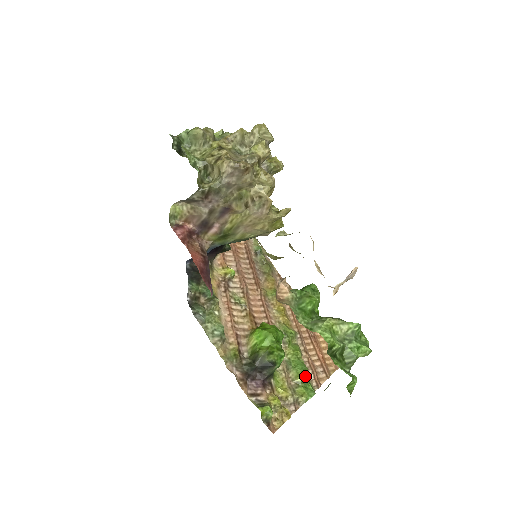
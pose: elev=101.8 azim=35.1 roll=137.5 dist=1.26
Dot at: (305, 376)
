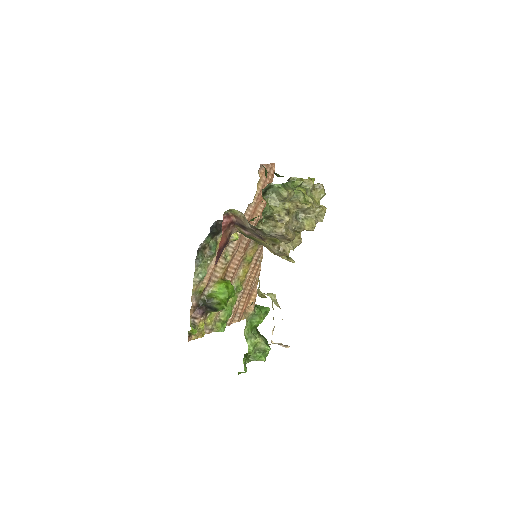
Dot at: (227, 319)
